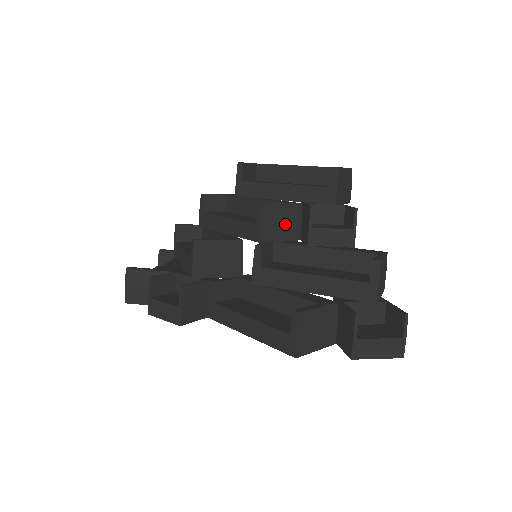
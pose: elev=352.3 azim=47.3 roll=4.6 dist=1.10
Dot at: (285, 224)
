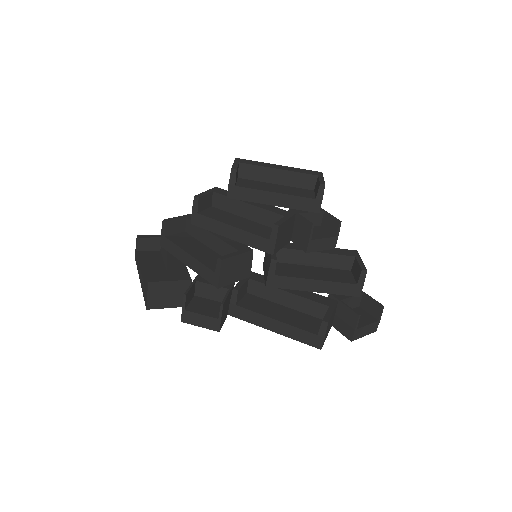
Dot at: (286, 234)
